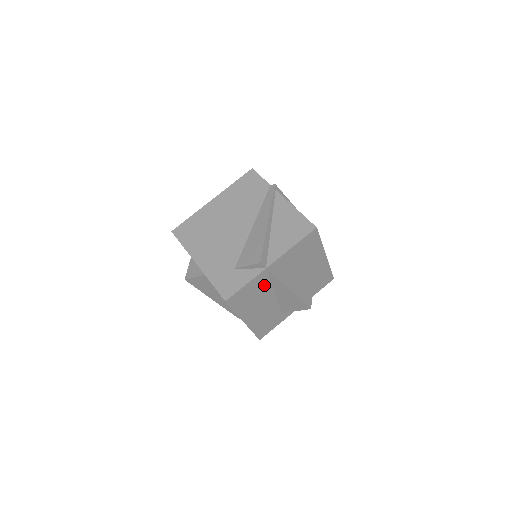
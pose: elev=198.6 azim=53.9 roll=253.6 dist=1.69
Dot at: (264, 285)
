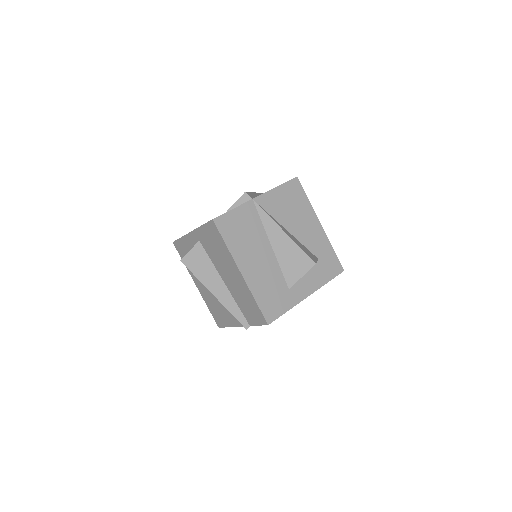
Dot at: (255, 224)
